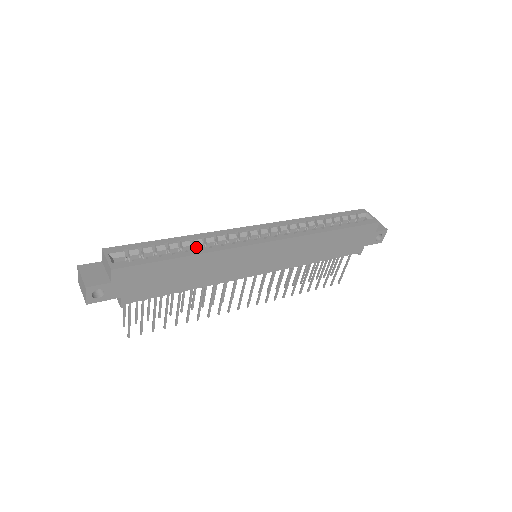
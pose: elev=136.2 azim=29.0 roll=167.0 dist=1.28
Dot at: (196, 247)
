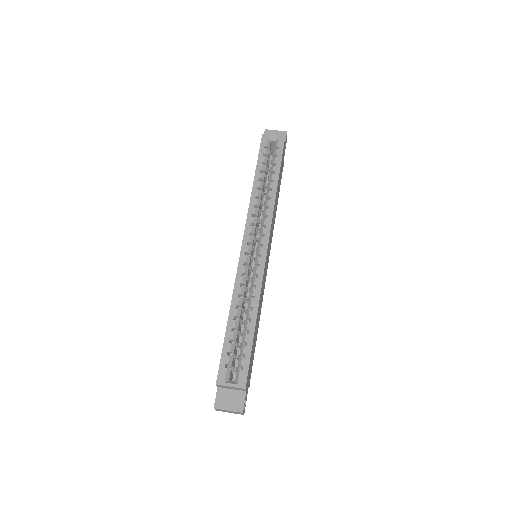
Dot at: (242, 306)
